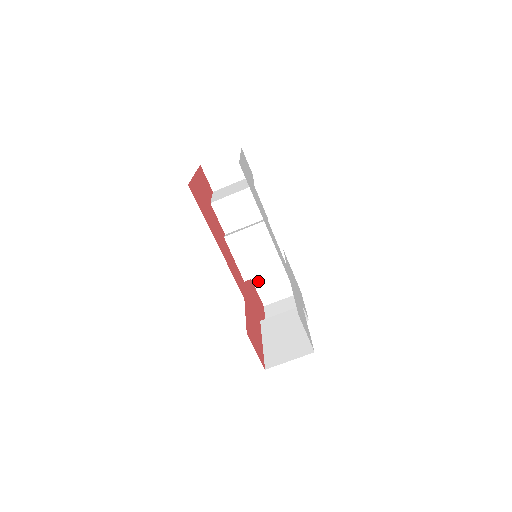
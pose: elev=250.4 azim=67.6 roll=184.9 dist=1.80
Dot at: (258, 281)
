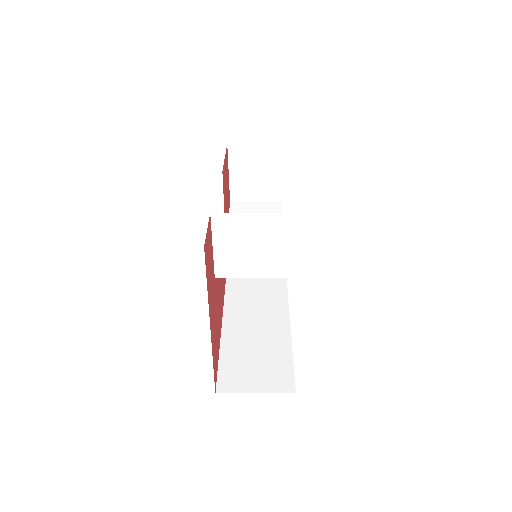
Dot at: occluded
